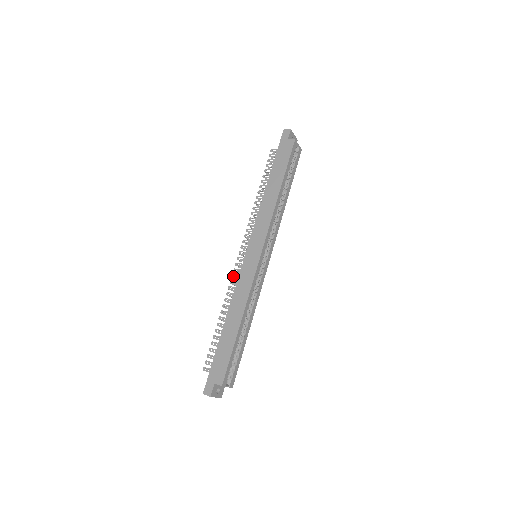
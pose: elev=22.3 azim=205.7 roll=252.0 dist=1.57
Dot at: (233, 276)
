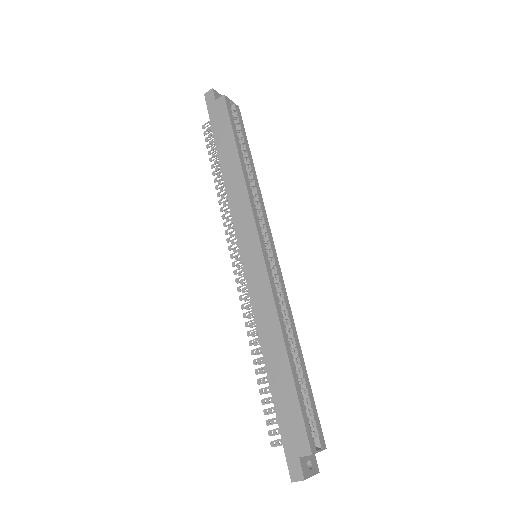
Dot at: (241, 298)
